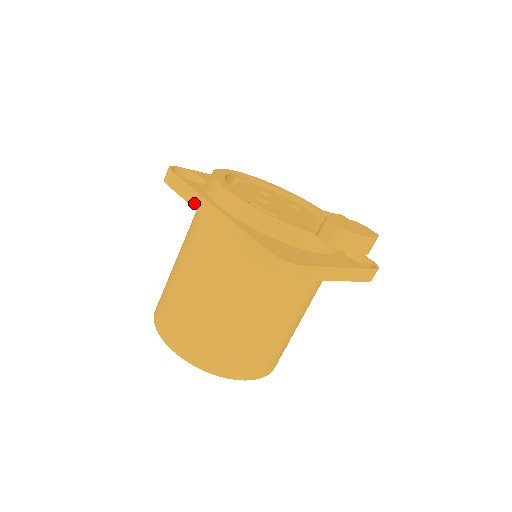
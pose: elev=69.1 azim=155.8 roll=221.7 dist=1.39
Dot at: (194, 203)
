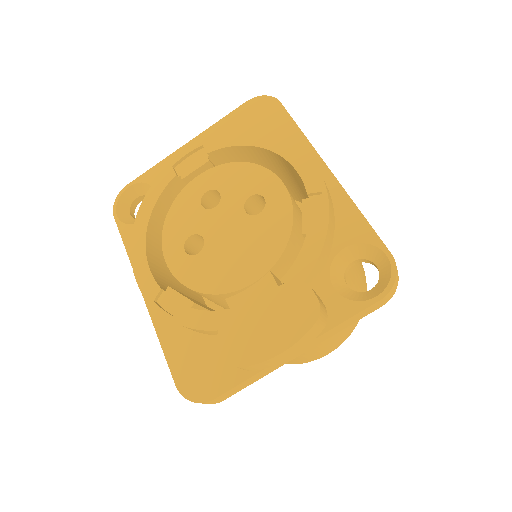
Dot at: occluded
